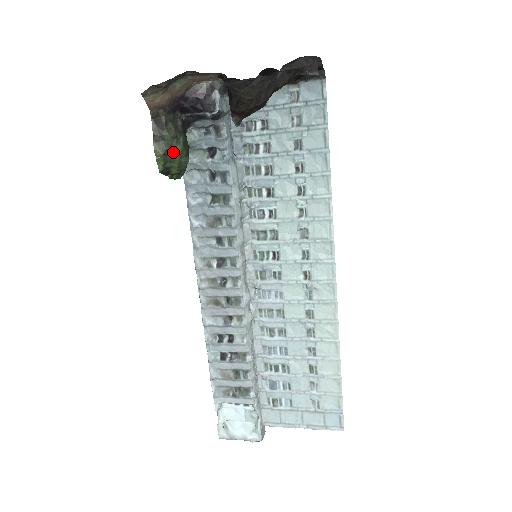
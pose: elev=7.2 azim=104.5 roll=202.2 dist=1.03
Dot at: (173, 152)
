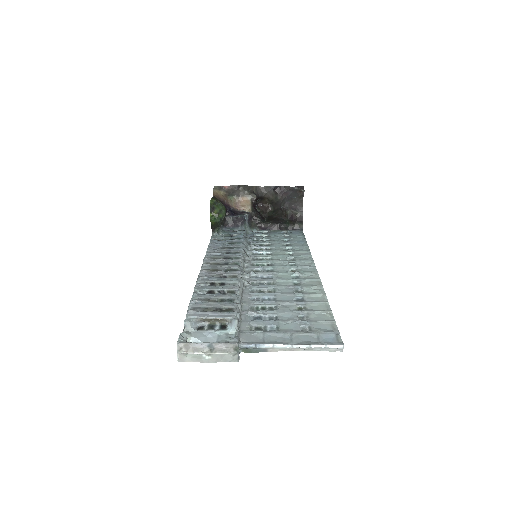
Dot at: (220, 204)
